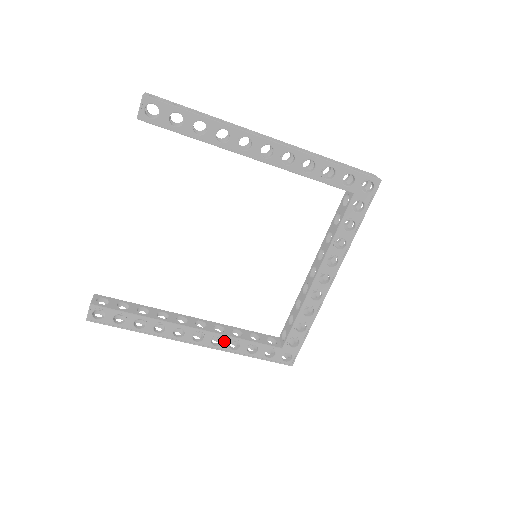
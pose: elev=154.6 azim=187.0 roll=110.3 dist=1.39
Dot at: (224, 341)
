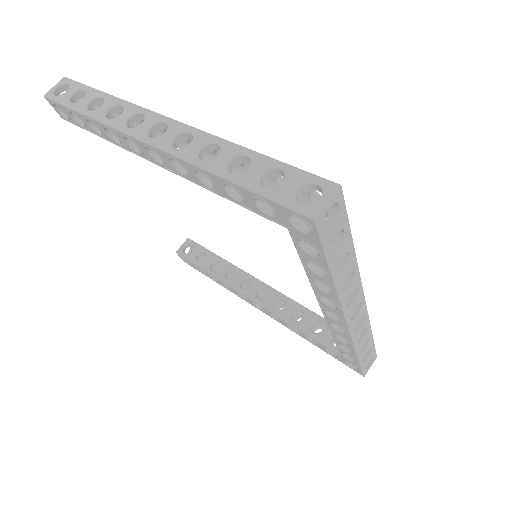
Dot at: (281, 320)
